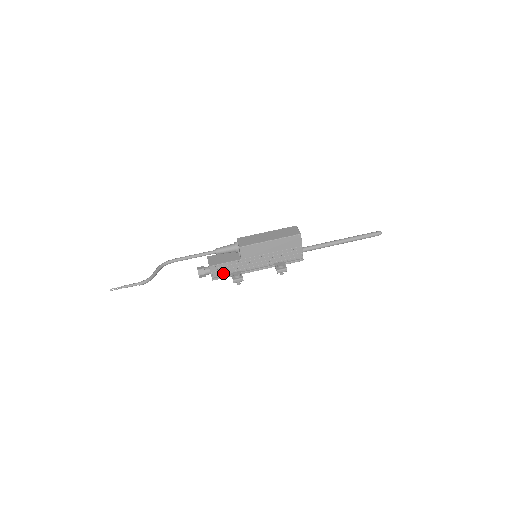
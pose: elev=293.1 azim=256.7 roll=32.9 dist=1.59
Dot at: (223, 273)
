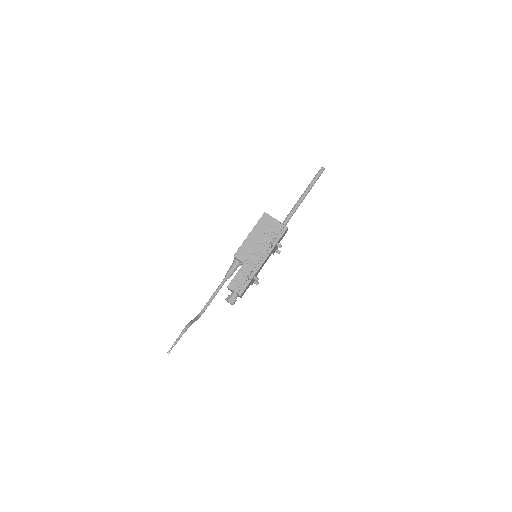
Dot at: (242, 284)
